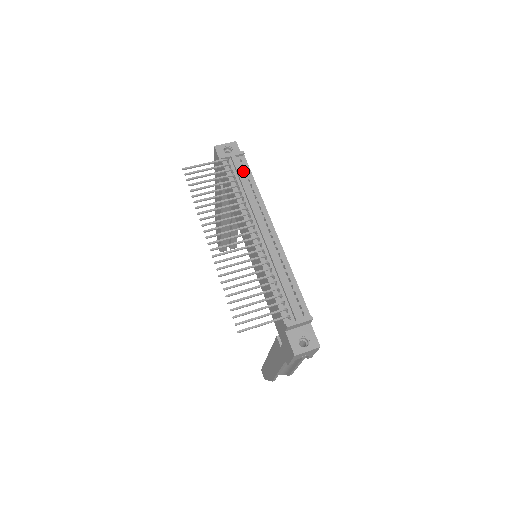
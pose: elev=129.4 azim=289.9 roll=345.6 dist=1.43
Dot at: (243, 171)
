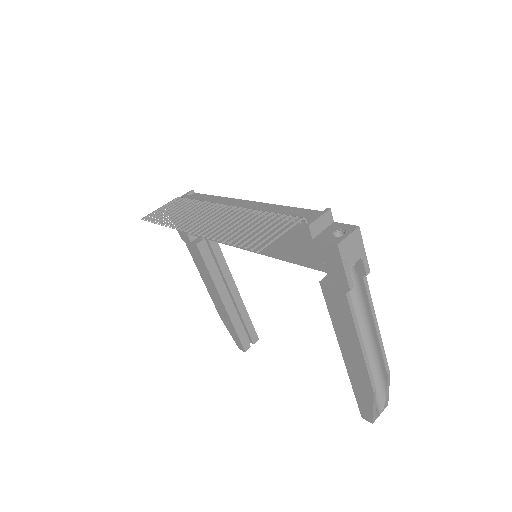
Dot at: occluded
